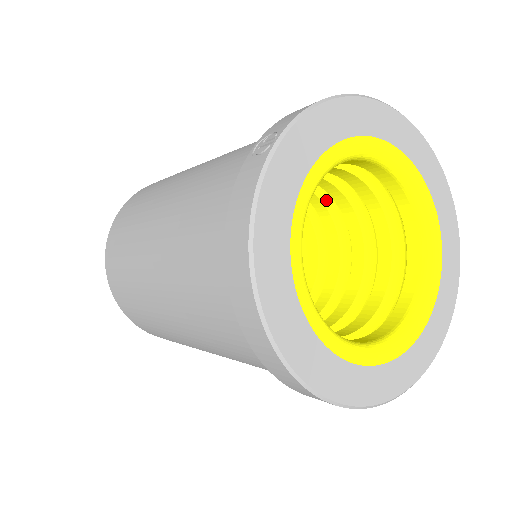
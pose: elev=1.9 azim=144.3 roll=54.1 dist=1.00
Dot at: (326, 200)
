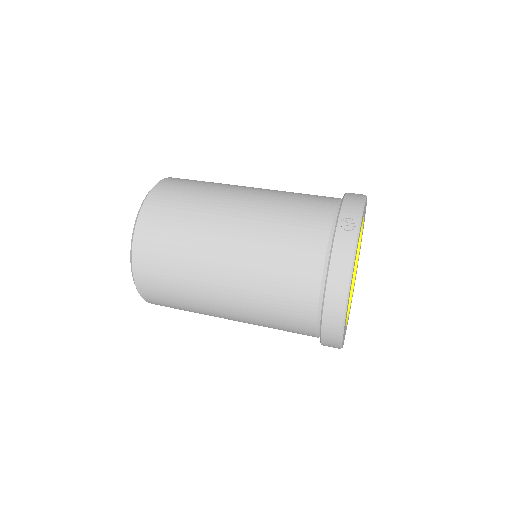
Dot at: occluded
